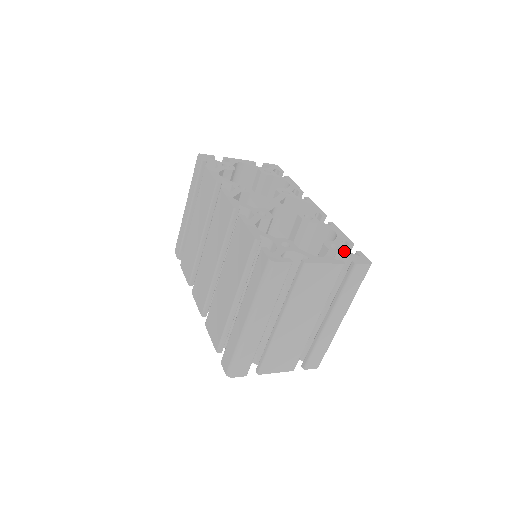
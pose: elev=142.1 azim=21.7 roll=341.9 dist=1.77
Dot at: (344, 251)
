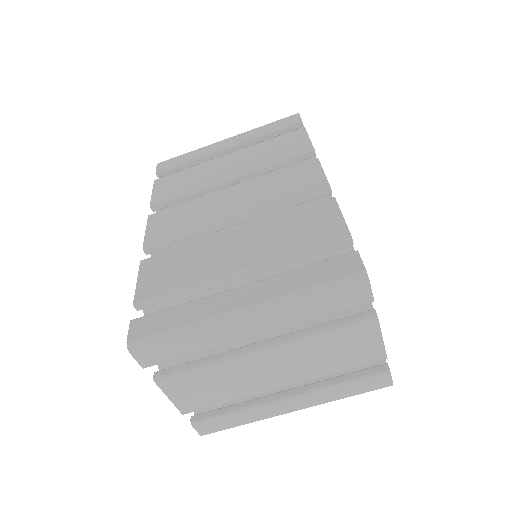
Dot at: occluded
